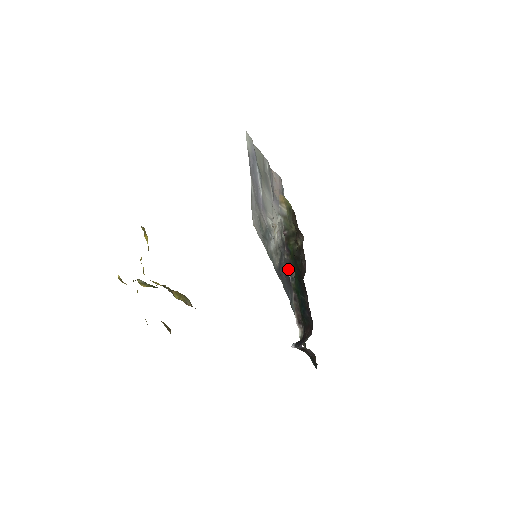
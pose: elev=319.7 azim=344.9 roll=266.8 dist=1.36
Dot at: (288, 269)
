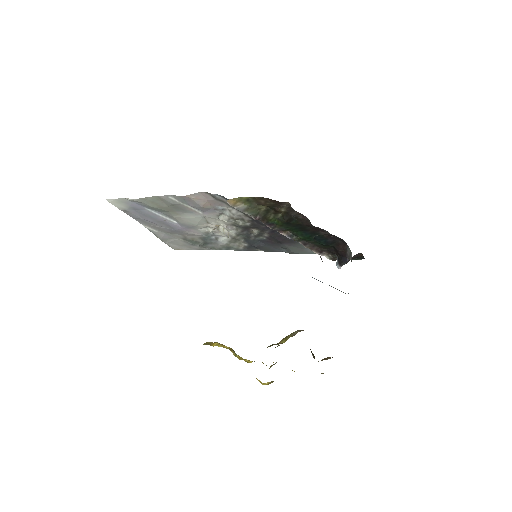
Dot at: (267, 237)
